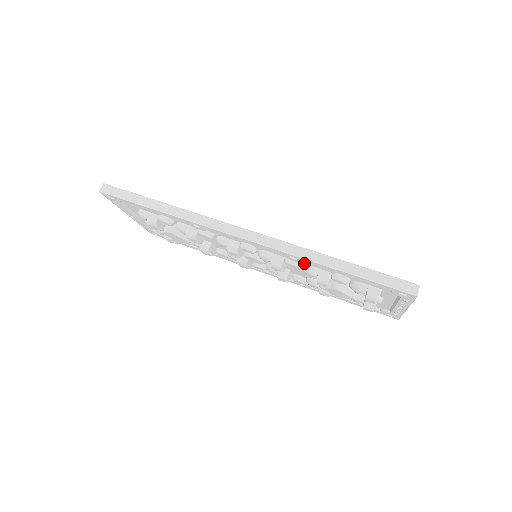
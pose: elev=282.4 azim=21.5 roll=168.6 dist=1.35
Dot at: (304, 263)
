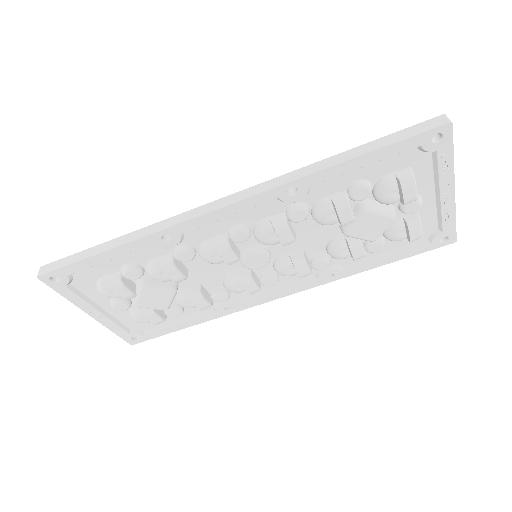
Dot at: (309, 202)
